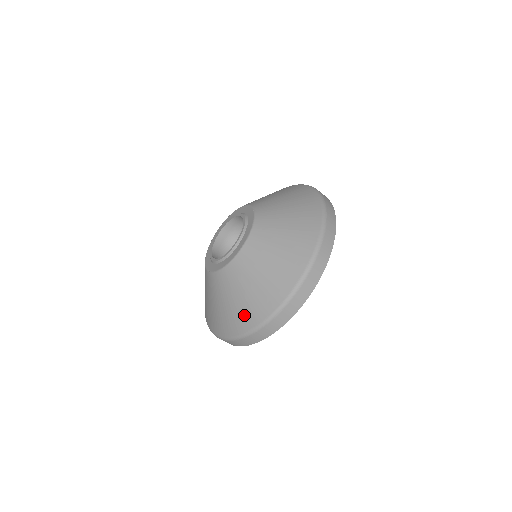
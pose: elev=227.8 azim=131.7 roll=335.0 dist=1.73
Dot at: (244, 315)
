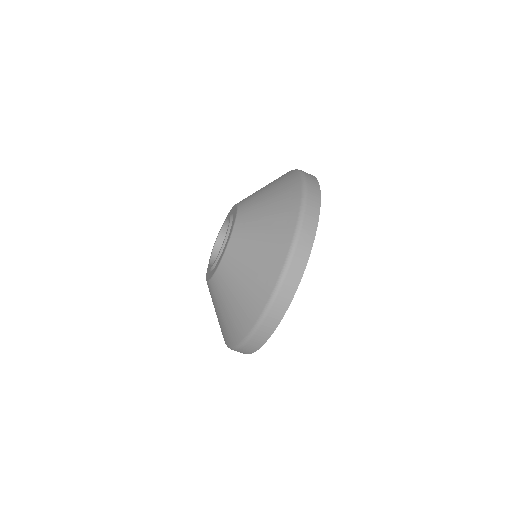
Dot at: (273, 250)
